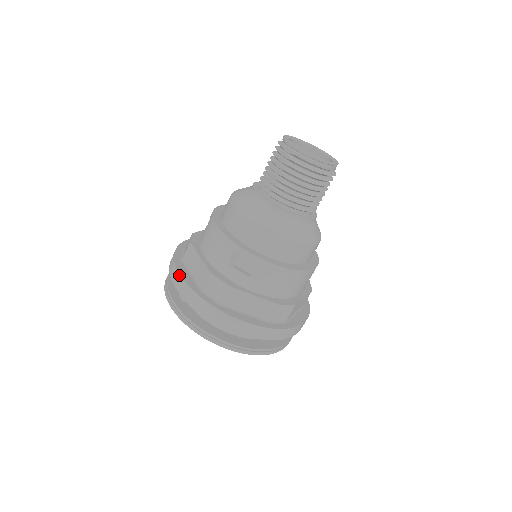
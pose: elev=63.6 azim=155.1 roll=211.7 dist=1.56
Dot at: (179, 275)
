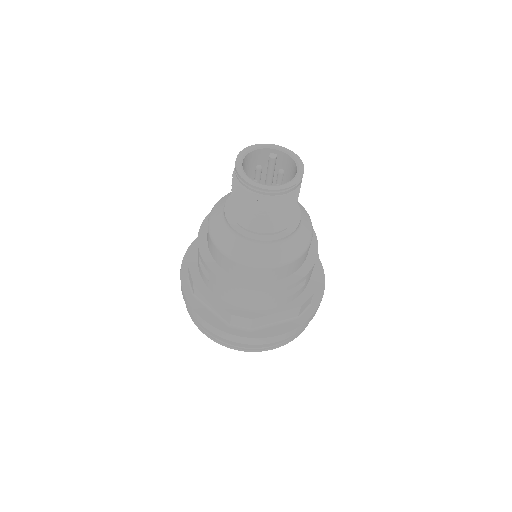
Dot at: (183, 258)
